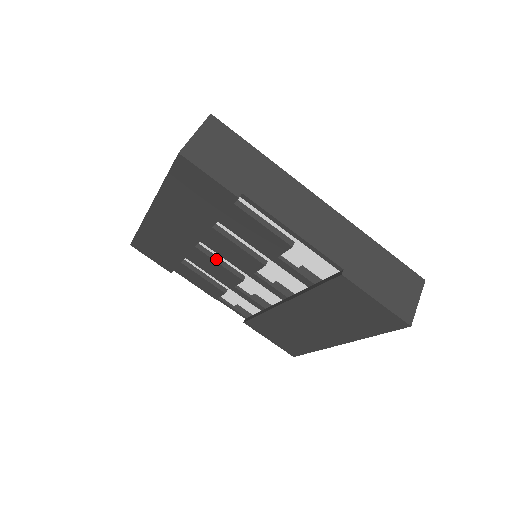
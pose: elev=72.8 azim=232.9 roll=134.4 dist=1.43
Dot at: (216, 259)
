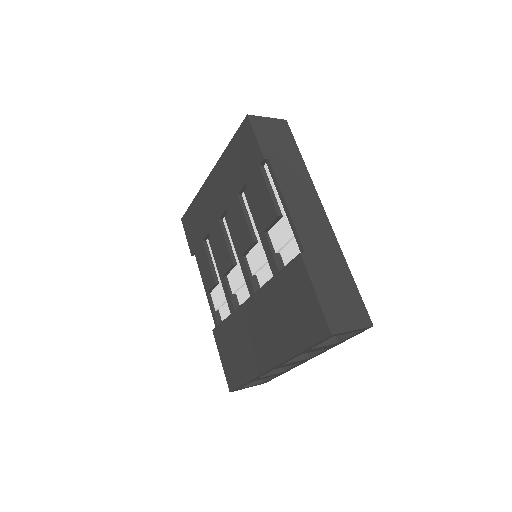
Dot at: (226, 237)
